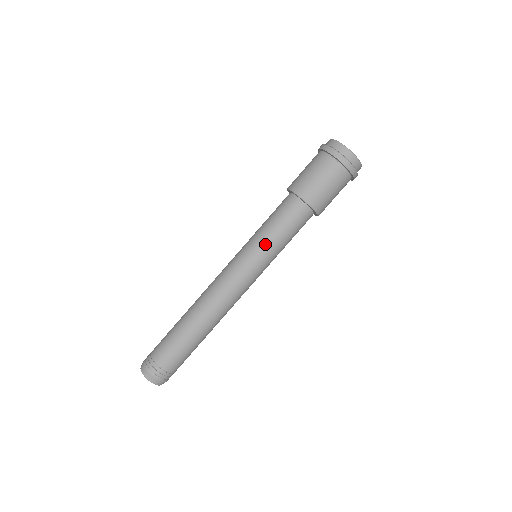
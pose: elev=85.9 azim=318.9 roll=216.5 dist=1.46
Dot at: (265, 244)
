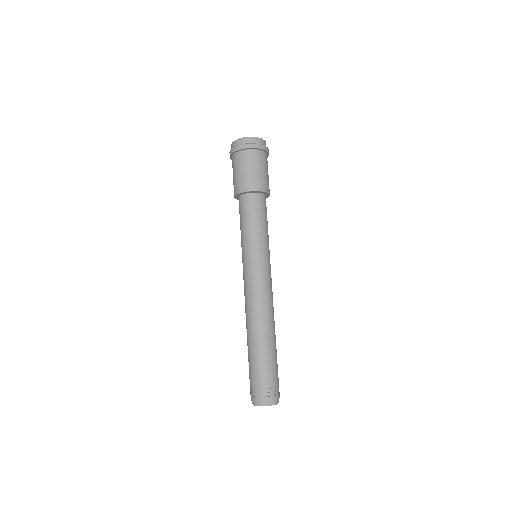
Dot at: (252, 241)
